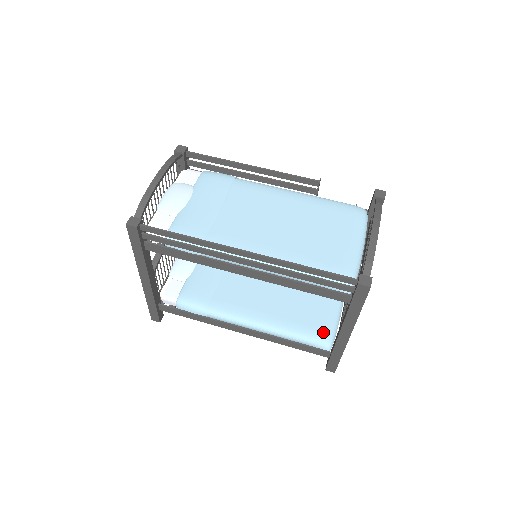
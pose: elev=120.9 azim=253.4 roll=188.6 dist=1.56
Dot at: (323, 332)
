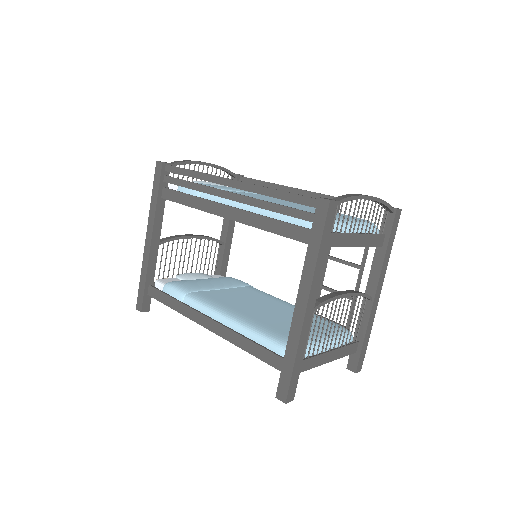
Dot at: occluded
